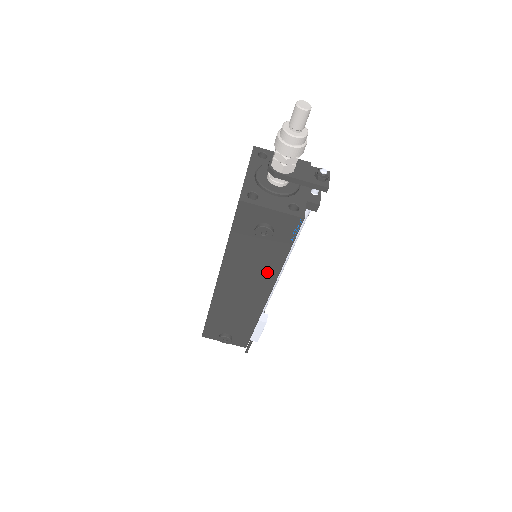
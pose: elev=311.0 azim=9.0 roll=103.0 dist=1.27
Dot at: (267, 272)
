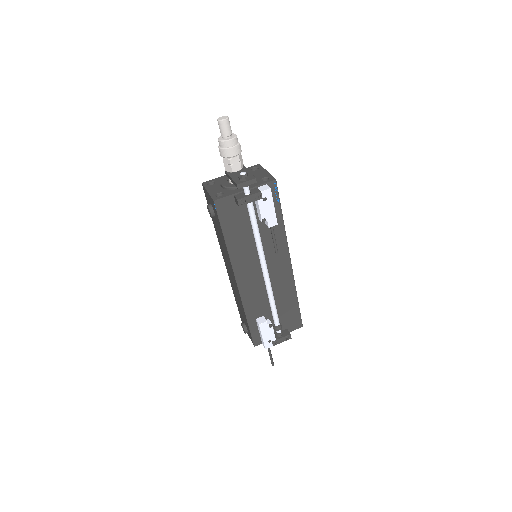
Dot at: (227, 254)
